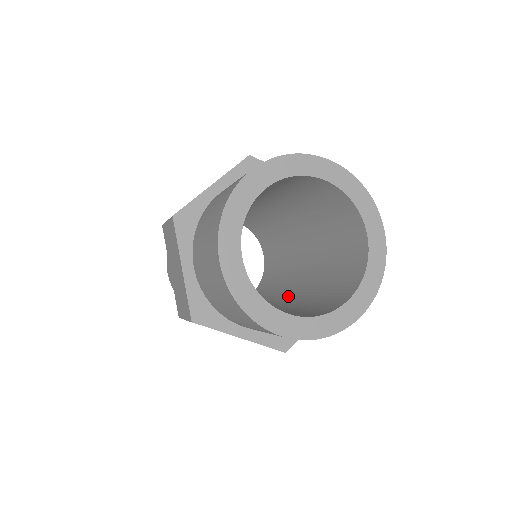
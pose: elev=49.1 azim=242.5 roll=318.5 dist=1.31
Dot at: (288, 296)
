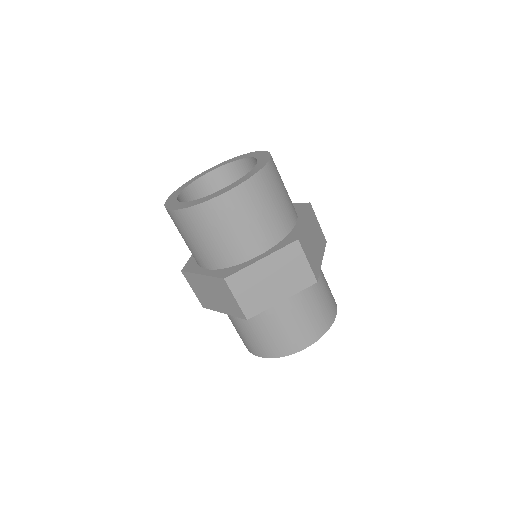
Dot at: occluded
